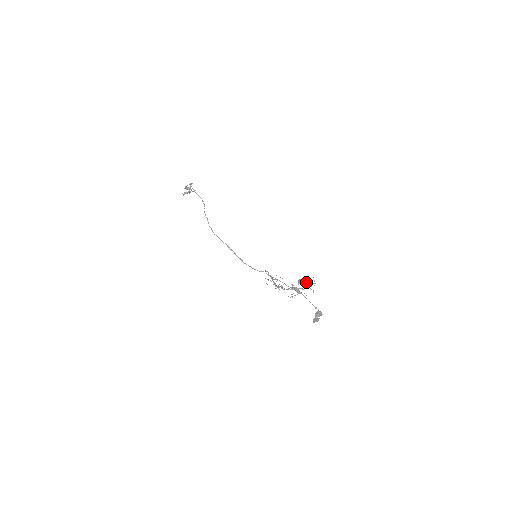
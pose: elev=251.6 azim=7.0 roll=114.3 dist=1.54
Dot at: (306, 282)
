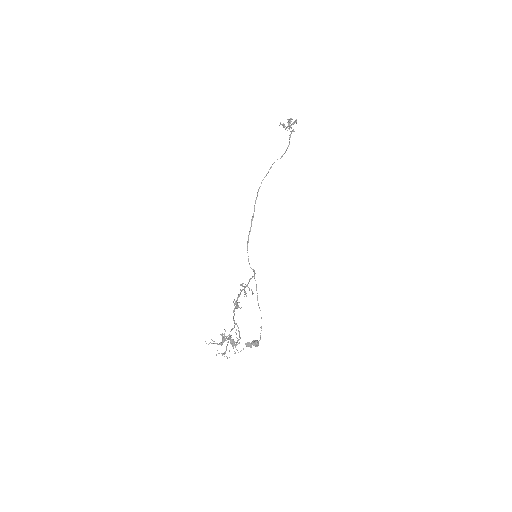
Dot at: (222, 353)
